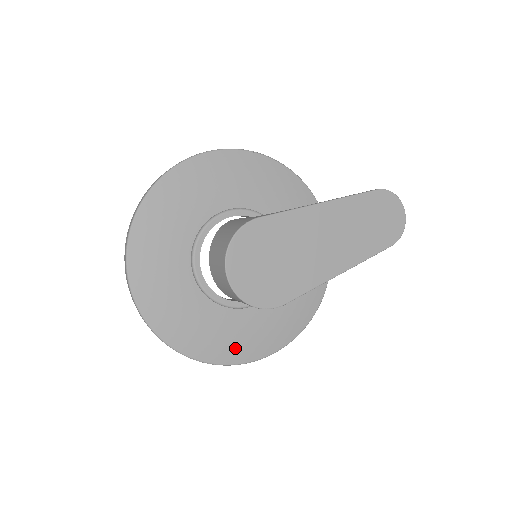
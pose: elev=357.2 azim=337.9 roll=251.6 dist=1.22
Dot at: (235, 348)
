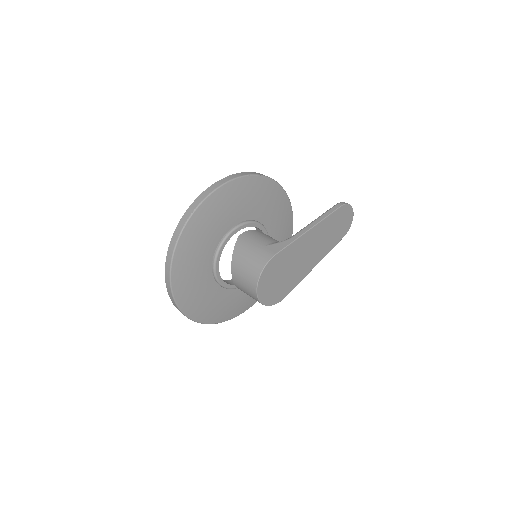
Dot at: (237, 309)
